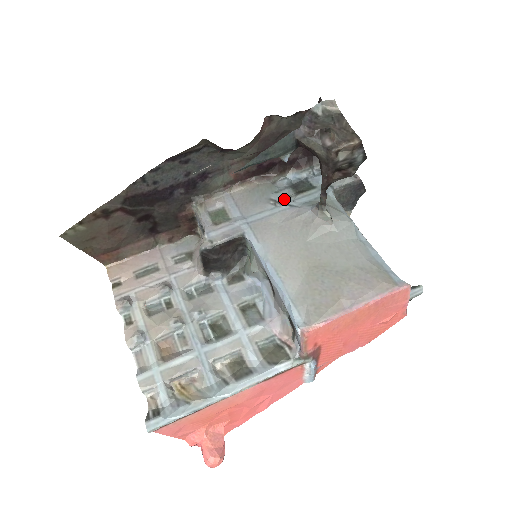
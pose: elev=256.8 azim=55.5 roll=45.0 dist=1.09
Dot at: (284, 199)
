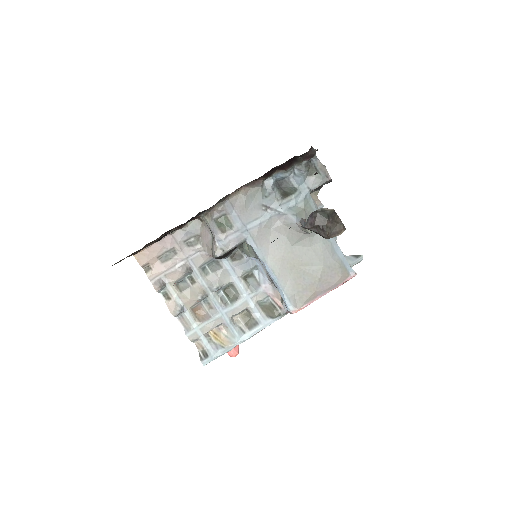
Dot at: (273, 204)
